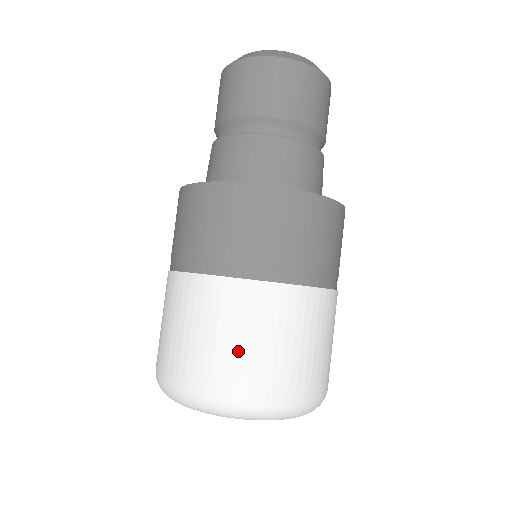
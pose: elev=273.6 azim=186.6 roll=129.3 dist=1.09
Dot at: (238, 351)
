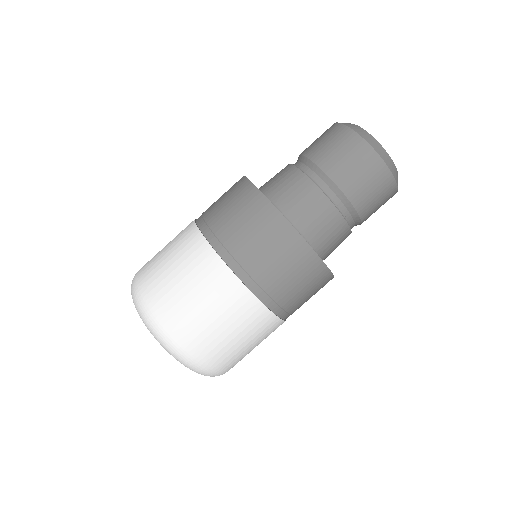
Dot at: (200, 317)
